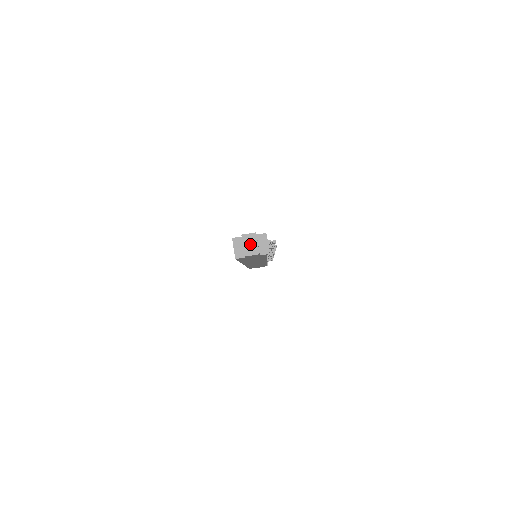
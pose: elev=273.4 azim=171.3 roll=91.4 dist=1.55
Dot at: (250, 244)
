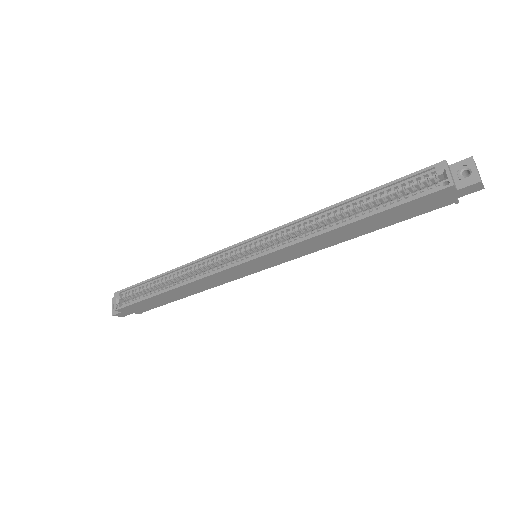
Dot at: (478, 172)
